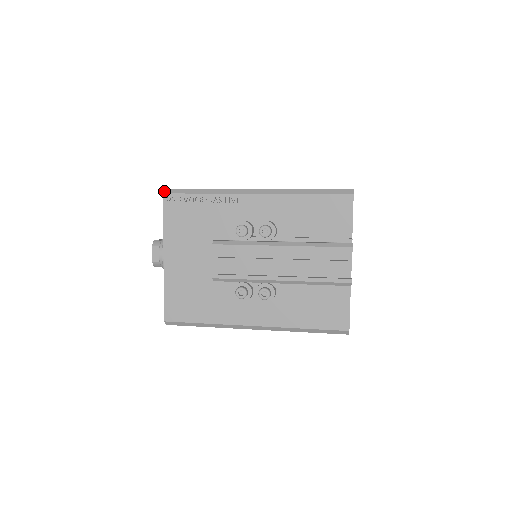
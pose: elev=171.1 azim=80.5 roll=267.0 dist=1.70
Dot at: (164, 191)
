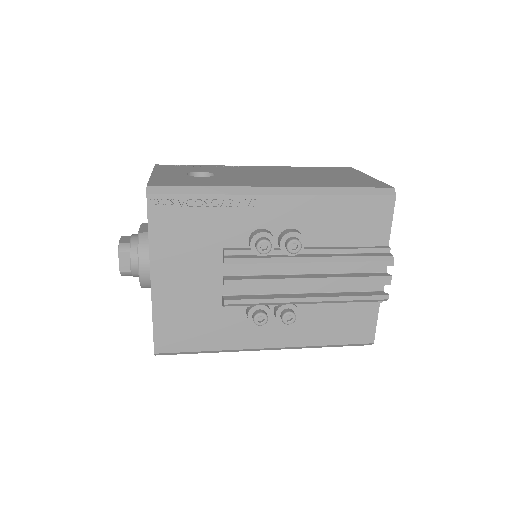
Dot at: (147, 190)
